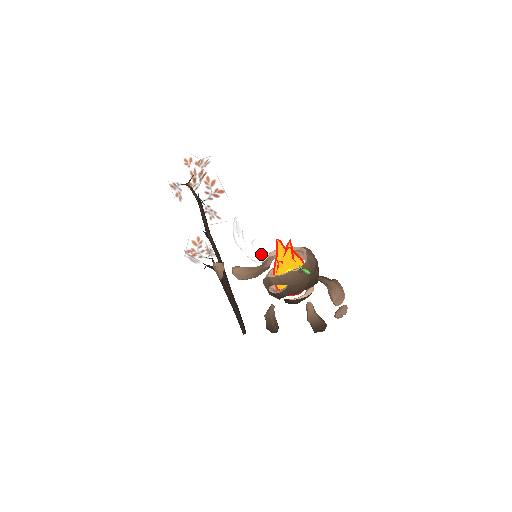
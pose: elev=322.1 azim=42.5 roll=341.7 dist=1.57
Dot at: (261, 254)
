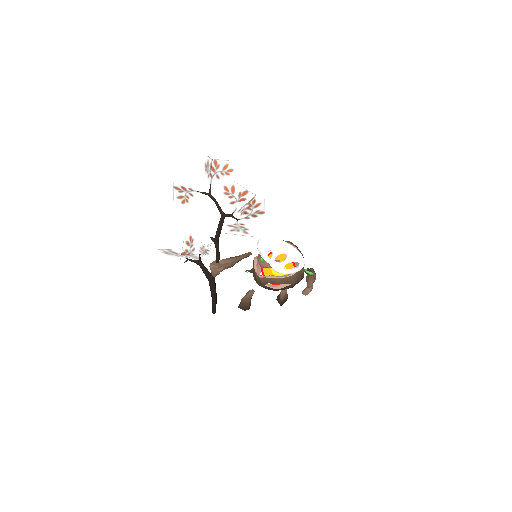
Dot at: (294, 271)
